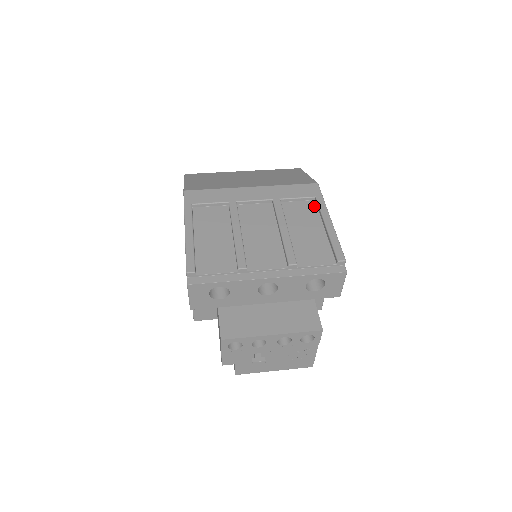
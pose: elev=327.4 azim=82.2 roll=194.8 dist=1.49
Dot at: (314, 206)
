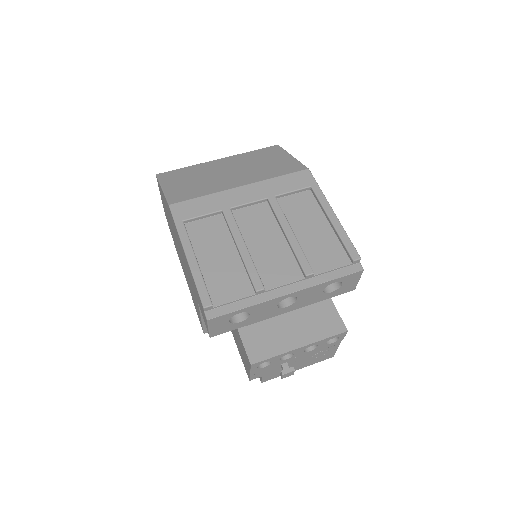
Dot at: (311, 197)
